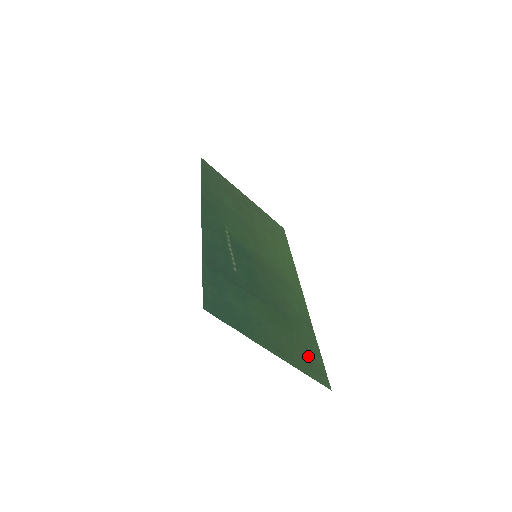
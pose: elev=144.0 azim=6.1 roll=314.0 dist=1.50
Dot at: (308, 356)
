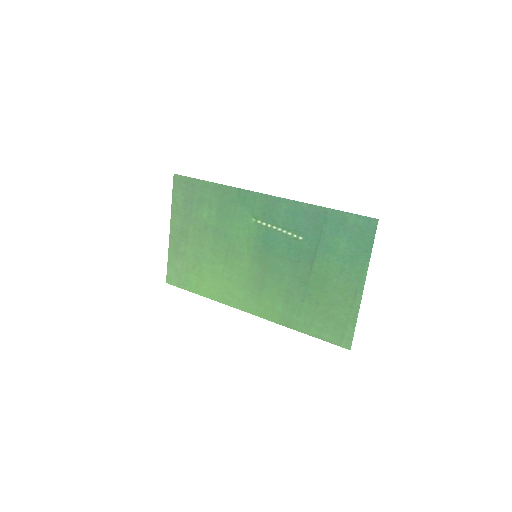
Dot at: (332, 323)
